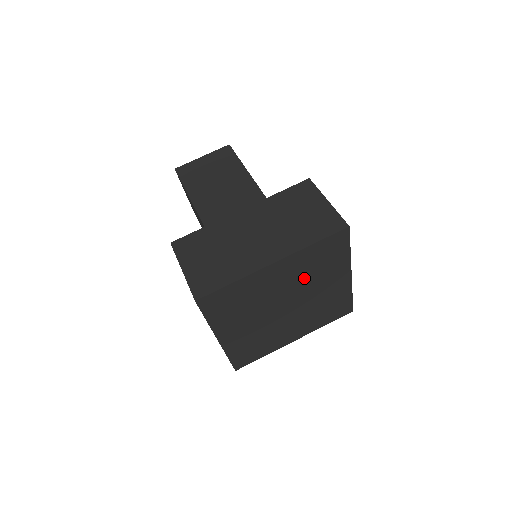
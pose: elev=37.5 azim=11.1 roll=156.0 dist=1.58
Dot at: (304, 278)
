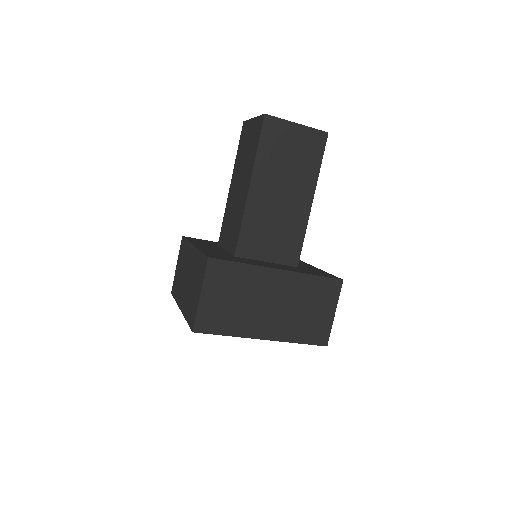
Dot at: occluded
